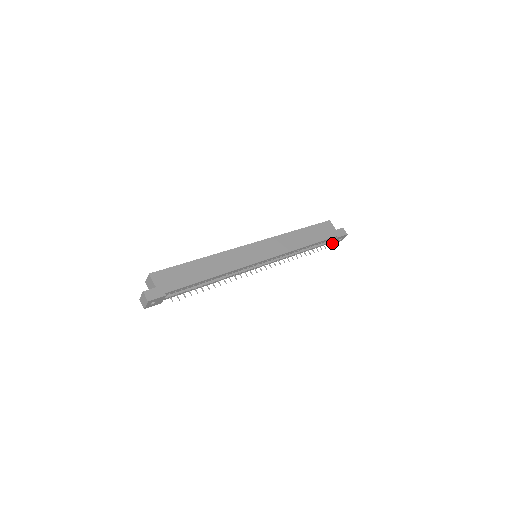
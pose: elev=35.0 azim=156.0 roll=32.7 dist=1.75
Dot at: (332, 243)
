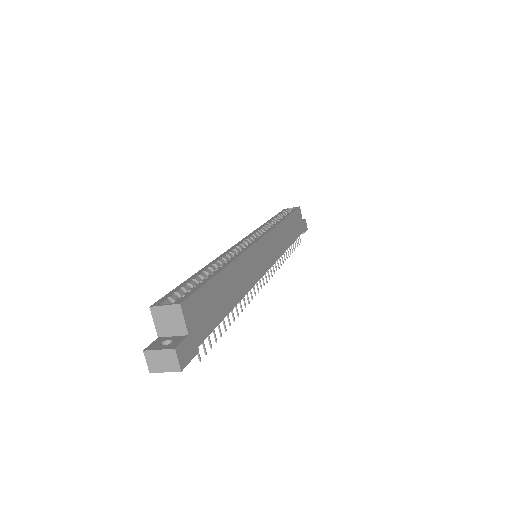
Dot at: occluded
